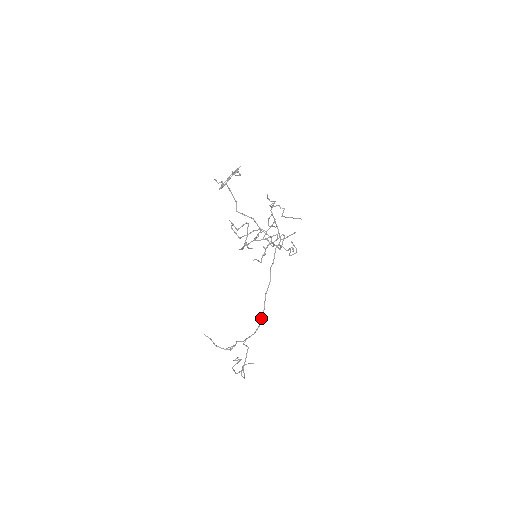
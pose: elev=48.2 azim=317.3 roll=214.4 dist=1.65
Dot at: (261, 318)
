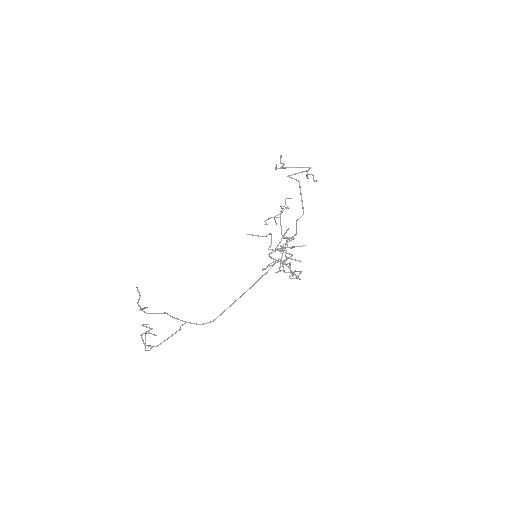
Dot at: (220, 315)
